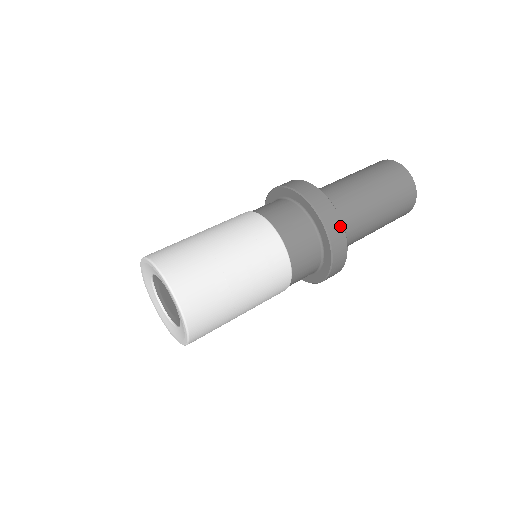
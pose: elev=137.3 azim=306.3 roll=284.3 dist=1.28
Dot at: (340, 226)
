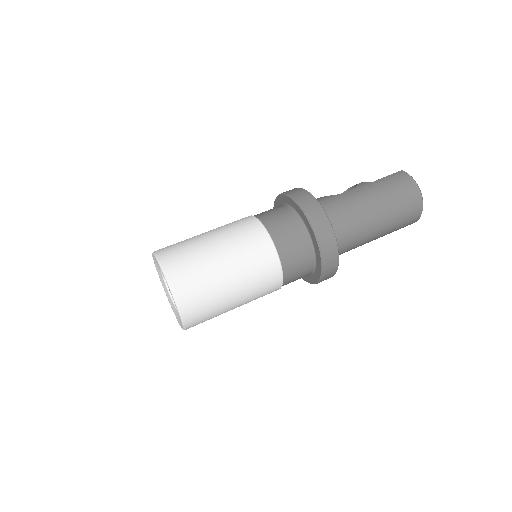
Dot at: (333, 275)
